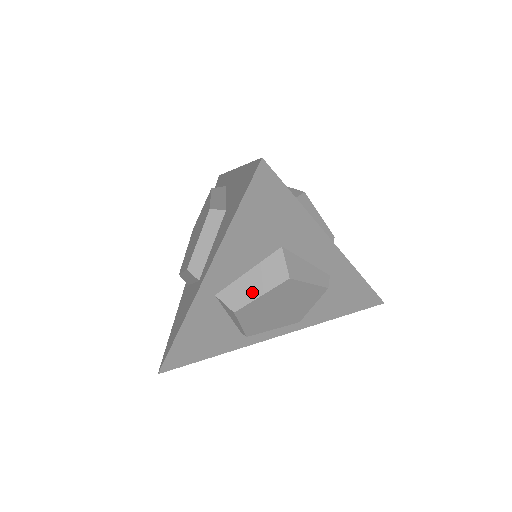
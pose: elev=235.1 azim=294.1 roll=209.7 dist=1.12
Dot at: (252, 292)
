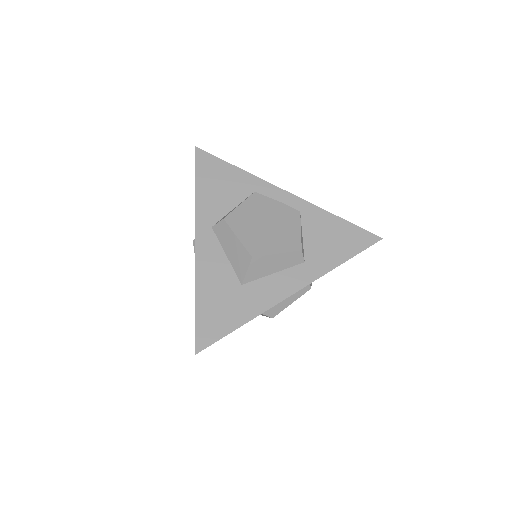
Dot at: occluded
